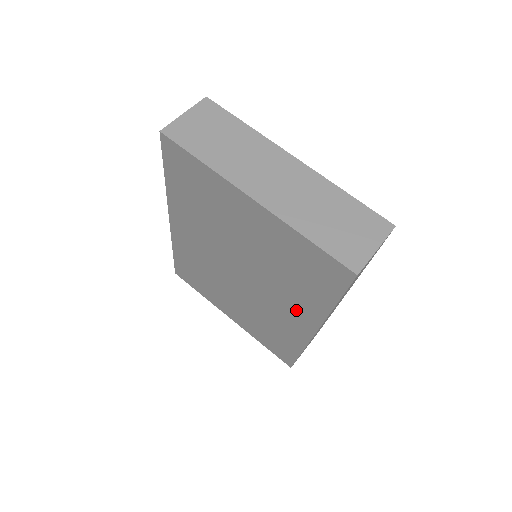
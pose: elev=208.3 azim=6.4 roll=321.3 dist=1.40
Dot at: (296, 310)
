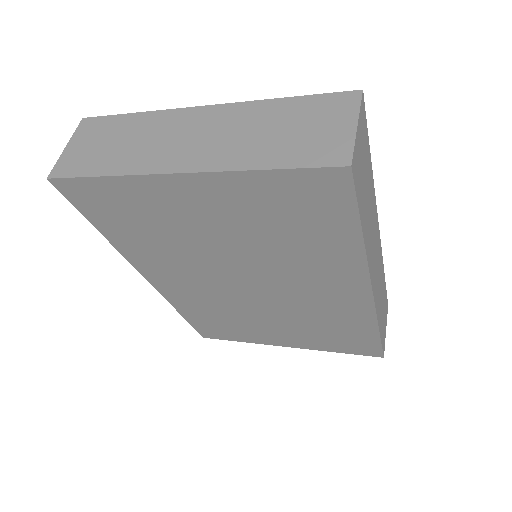
Dot at: (331, 280)
